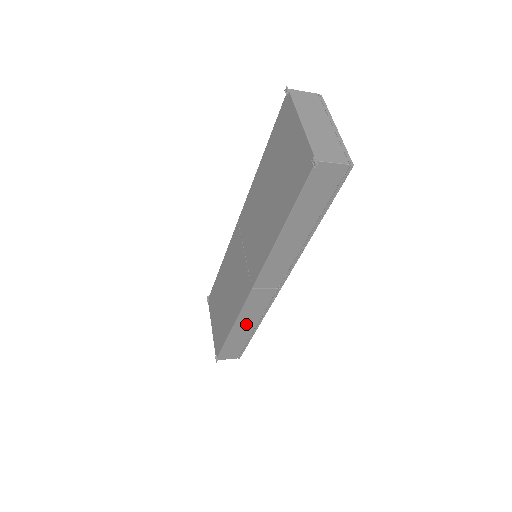
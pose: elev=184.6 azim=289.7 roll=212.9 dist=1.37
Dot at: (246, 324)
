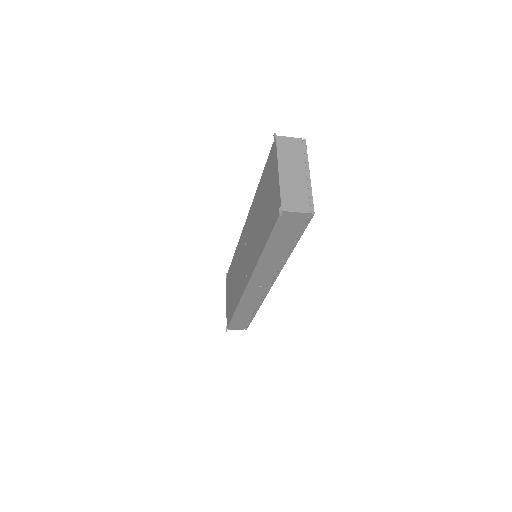
Dot at: (247, 308)
